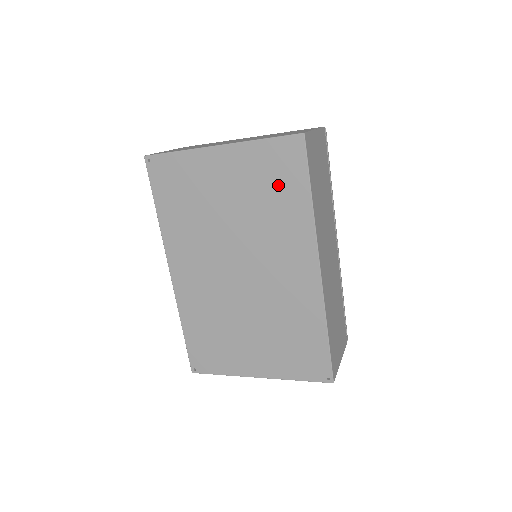
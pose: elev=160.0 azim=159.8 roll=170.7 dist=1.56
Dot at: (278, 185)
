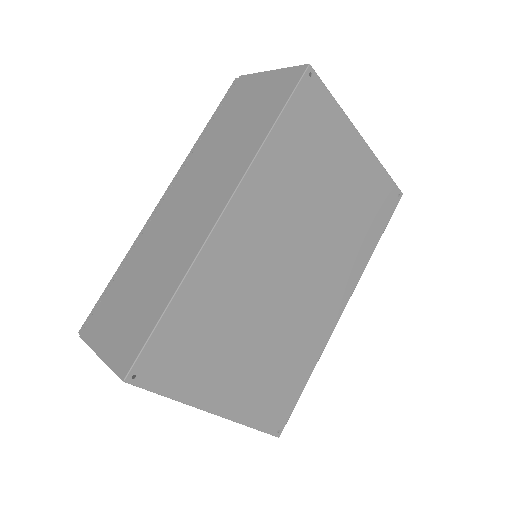
Dot at: (370, 215)
